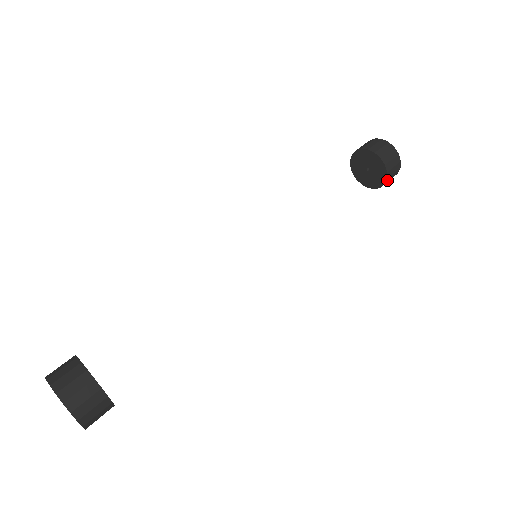
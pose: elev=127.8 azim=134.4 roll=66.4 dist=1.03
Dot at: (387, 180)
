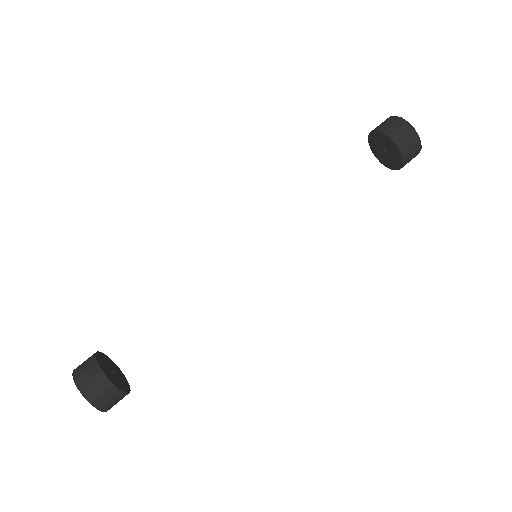
Dot at: occluded
